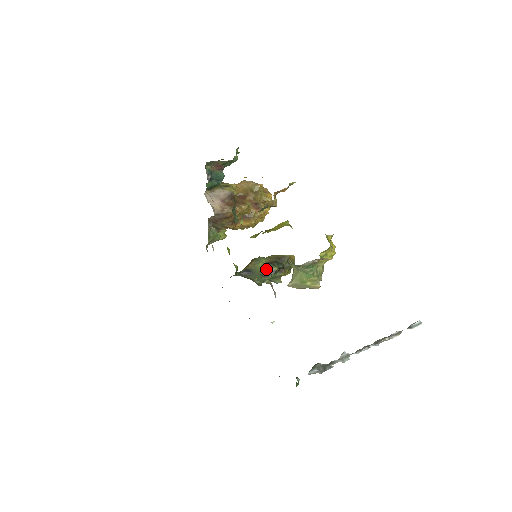
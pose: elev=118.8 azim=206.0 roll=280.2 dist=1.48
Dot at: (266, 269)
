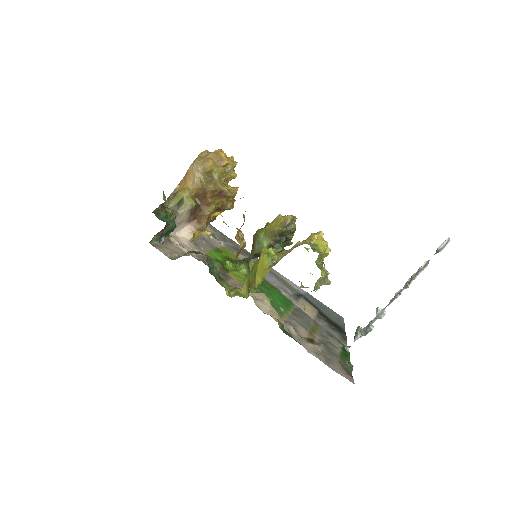
Dot at: occluded
